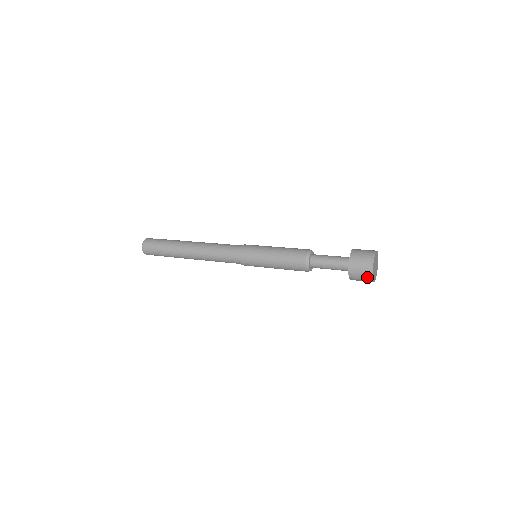
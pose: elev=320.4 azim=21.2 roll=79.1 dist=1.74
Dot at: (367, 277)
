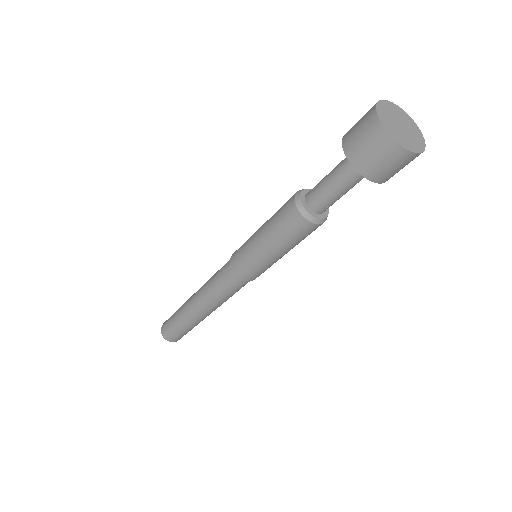
Dot at: (412, 160)
